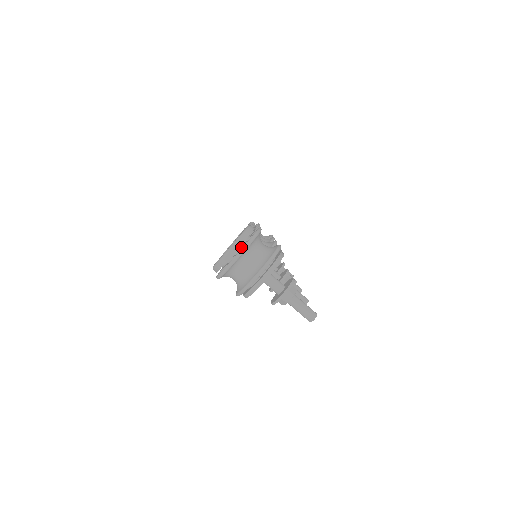
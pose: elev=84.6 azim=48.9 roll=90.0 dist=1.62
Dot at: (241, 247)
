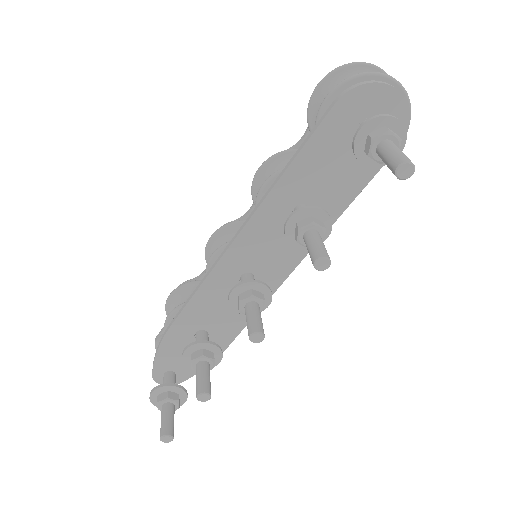
Dot at: occluded
